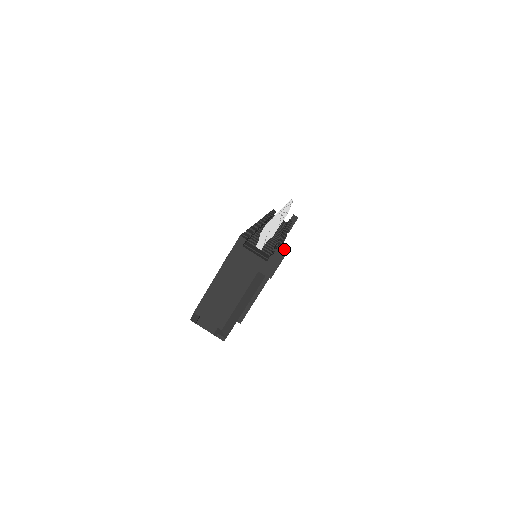
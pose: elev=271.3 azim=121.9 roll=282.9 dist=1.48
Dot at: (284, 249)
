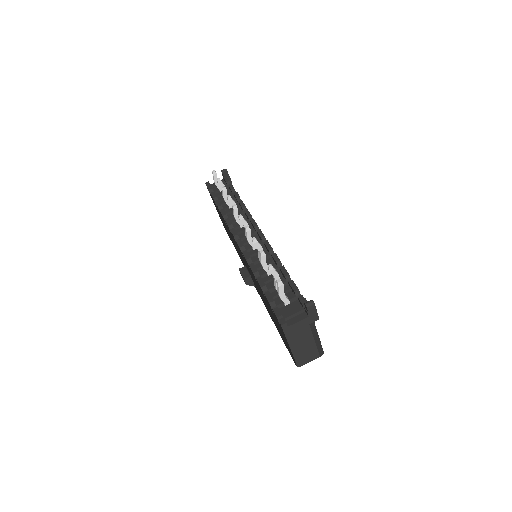
Dot at: (310, 303)
